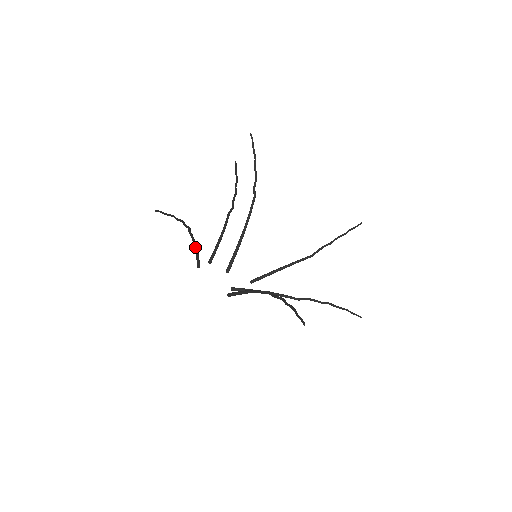
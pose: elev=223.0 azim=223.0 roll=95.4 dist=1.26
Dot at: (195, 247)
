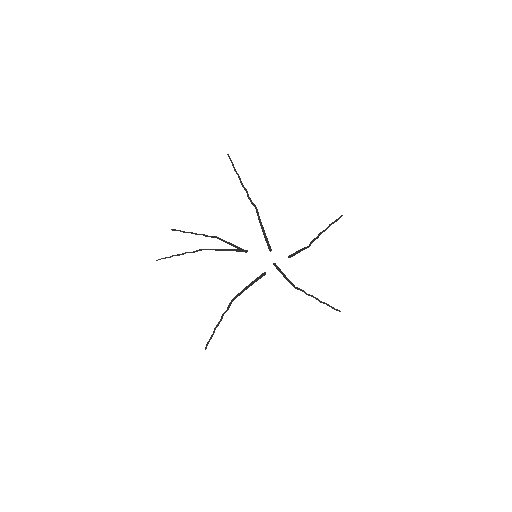
Dot at: (222, 250)
